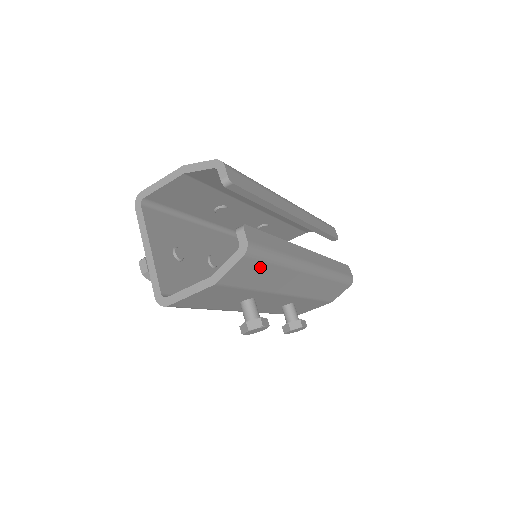
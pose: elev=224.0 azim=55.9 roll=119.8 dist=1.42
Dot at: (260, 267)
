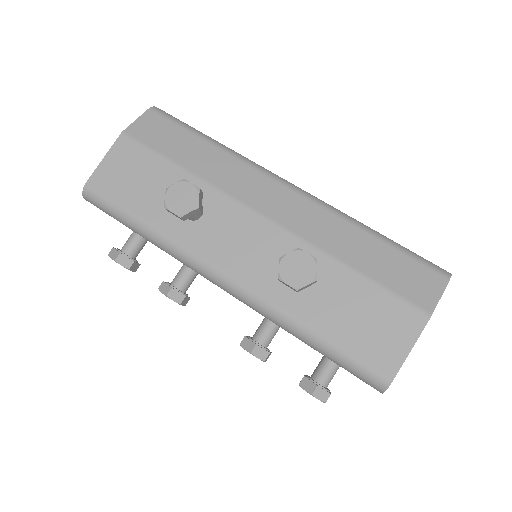
Dot at: (178, 133)
